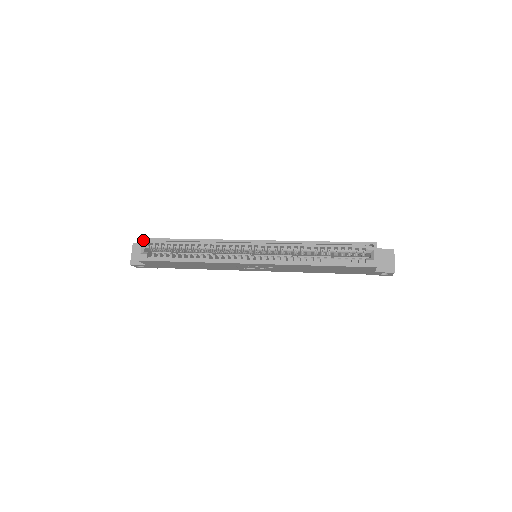
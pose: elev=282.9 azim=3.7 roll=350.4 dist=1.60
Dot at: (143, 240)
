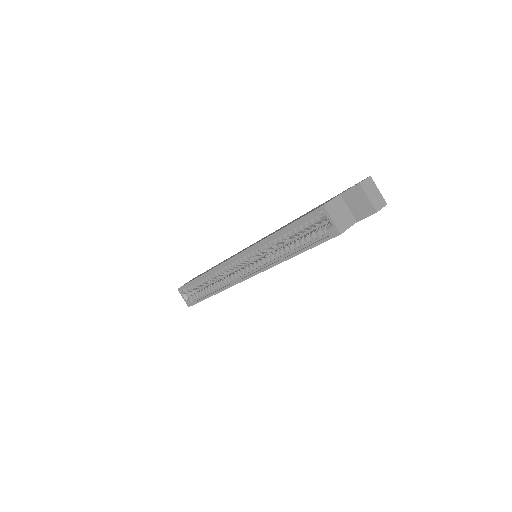
Dot at: (180, 289)
